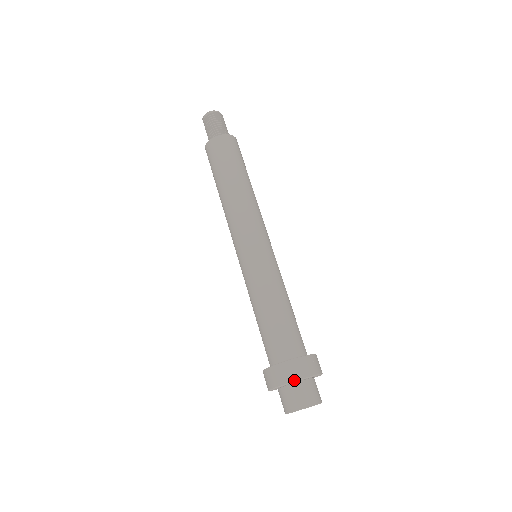
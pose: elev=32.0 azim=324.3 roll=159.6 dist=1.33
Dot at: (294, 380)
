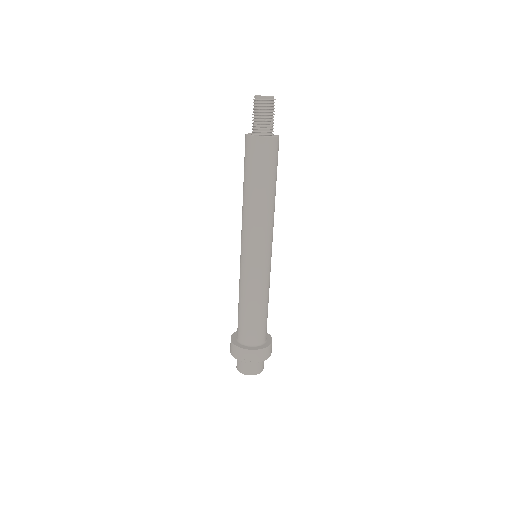
Dot at: (234, 357)
